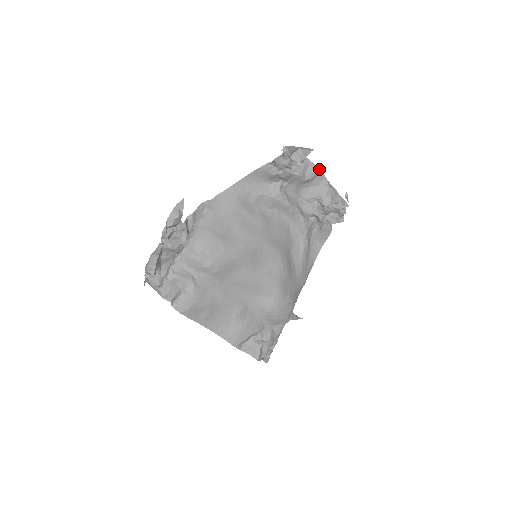
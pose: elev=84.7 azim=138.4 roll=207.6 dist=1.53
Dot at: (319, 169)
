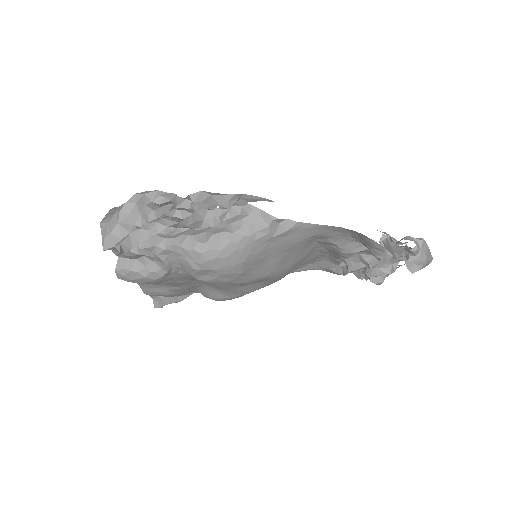
Dot at: occluded
